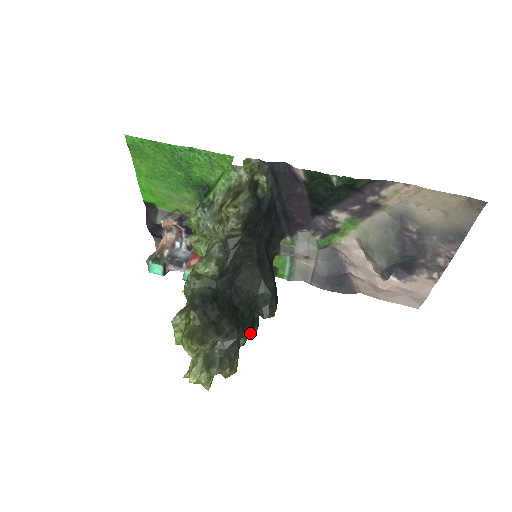
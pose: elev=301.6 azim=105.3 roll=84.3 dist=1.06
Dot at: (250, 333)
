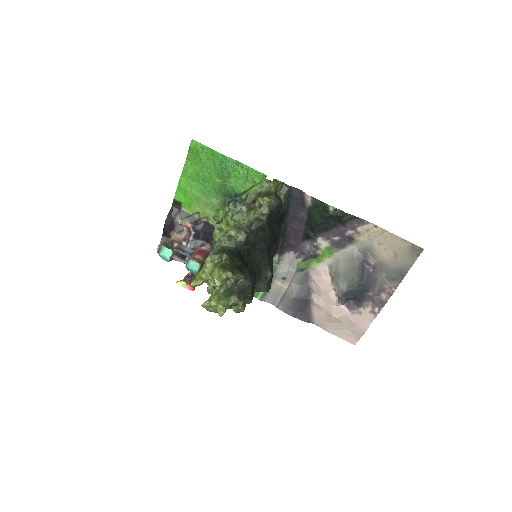
Dot at: (248, 300)
